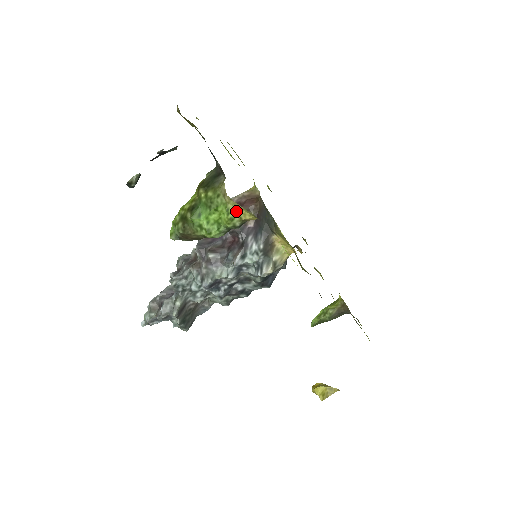
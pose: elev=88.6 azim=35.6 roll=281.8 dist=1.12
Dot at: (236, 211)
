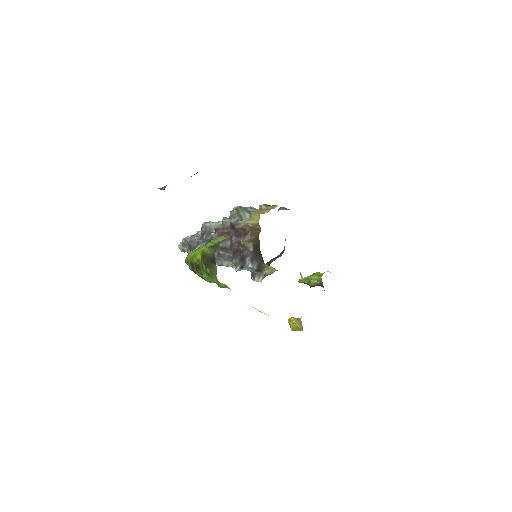
Dot at: (225, 285)
